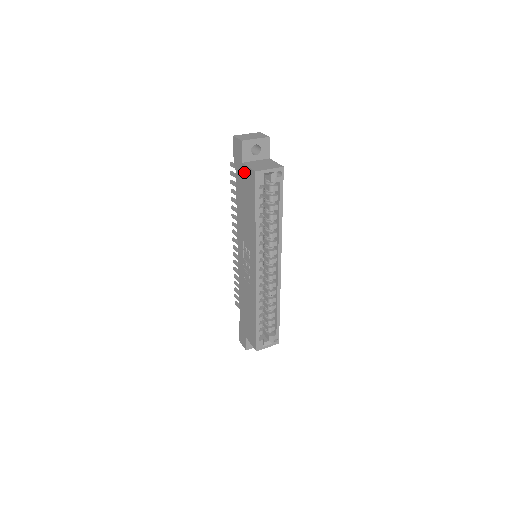
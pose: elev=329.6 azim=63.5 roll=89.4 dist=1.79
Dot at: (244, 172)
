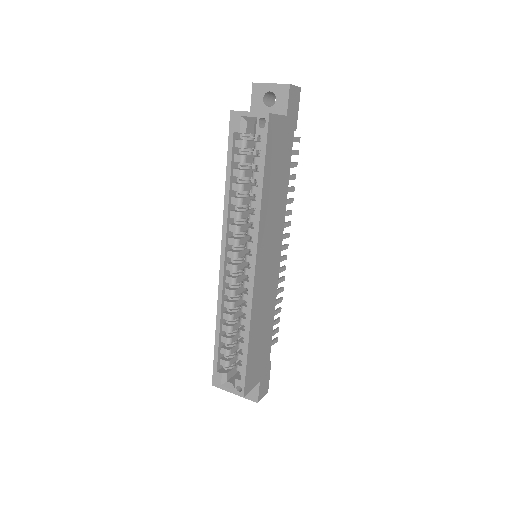
Dot at: occluded
